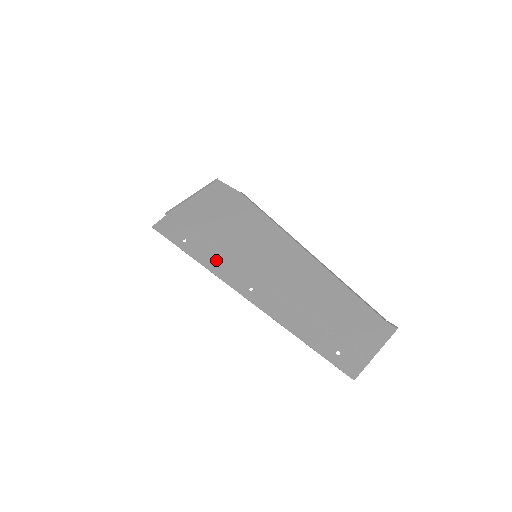
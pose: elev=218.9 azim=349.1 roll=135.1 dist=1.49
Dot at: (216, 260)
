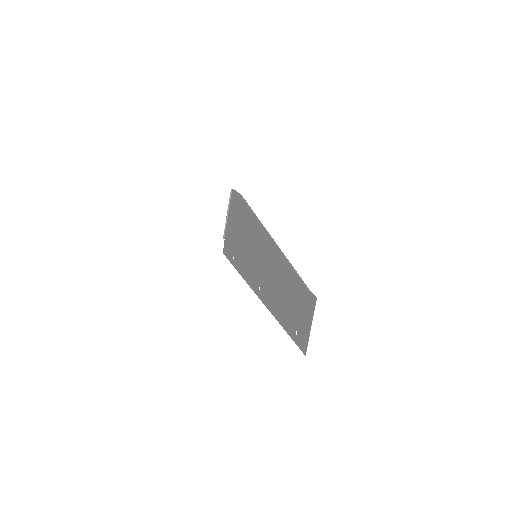
Dot at: (245, 269)
